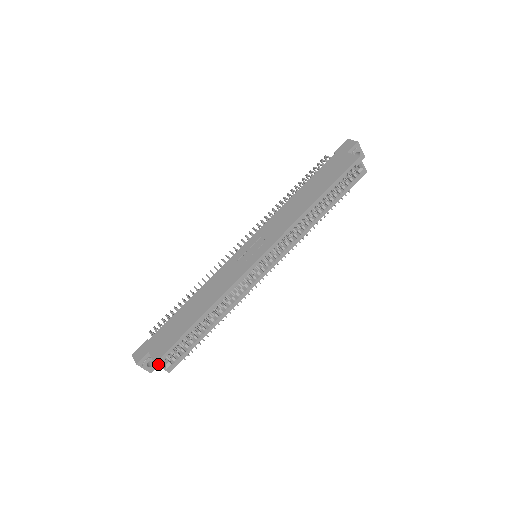
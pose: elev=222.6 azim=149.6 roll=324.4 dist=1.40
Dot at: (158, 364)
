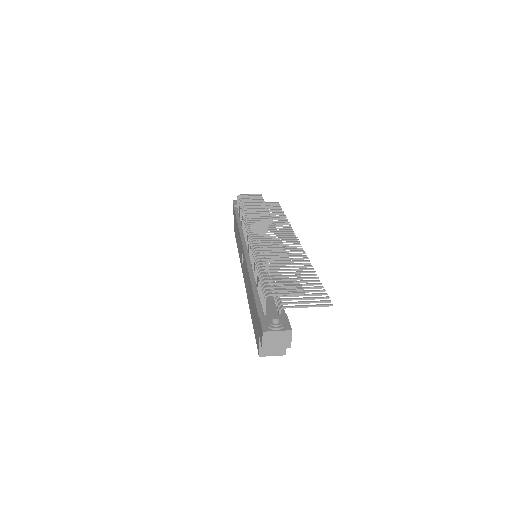
Dot at: occluded
